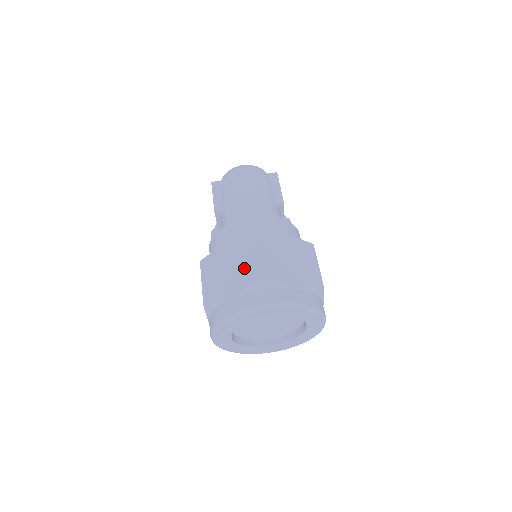
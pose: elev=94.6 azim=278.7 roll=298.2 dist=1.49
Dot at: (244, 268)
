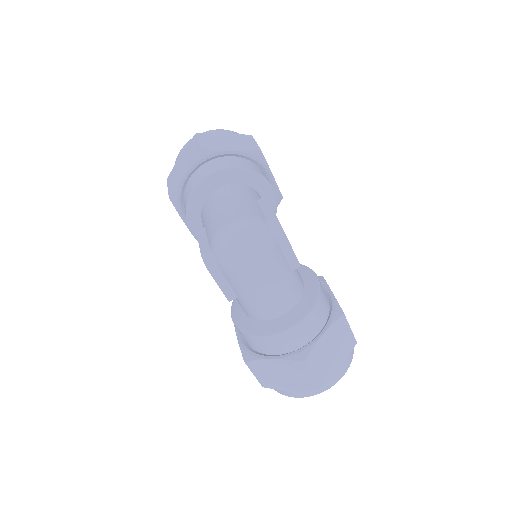
Dot at: (299, 379)
